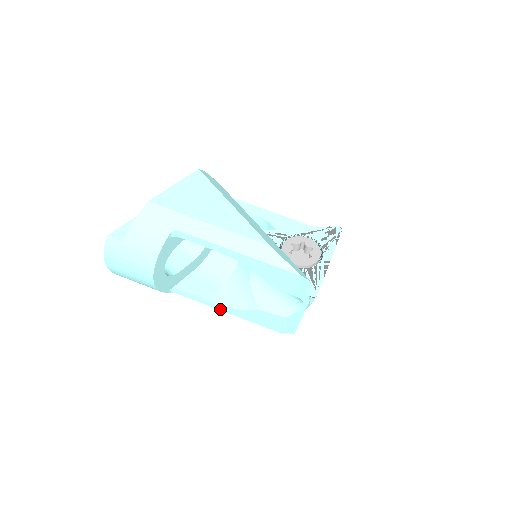
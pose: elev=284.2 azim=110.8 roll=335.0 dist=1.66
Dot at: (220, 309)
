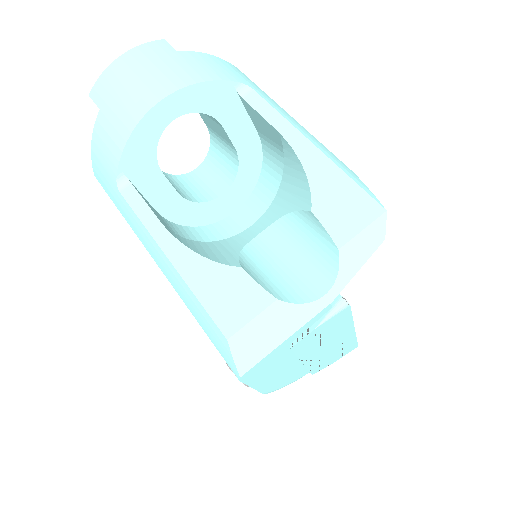
Dot at: (163, 246)
